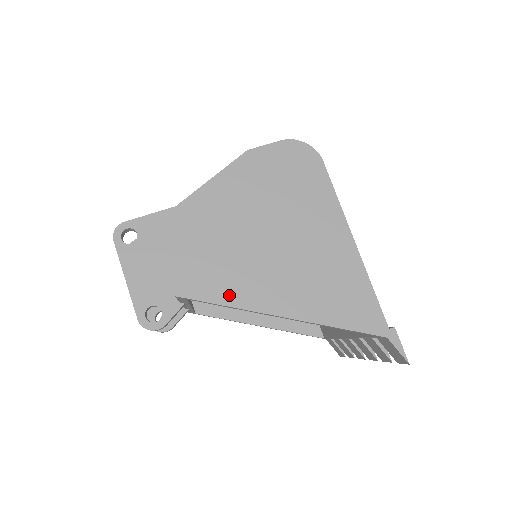
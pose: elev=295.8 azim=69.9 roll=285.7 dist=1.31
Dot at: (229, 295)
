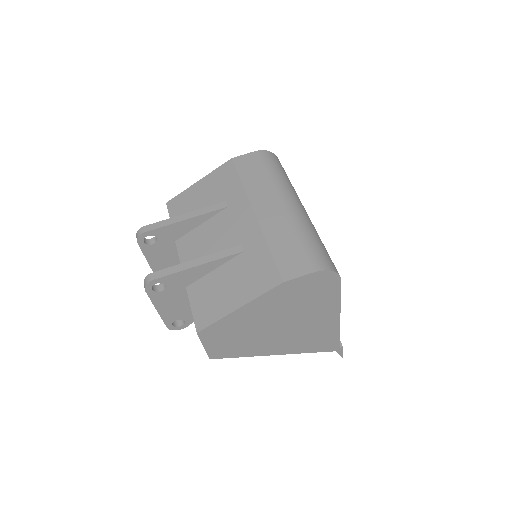
Dot at: (246, 353)
